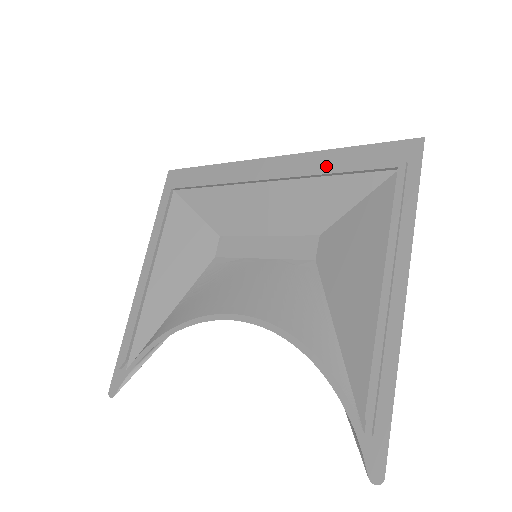
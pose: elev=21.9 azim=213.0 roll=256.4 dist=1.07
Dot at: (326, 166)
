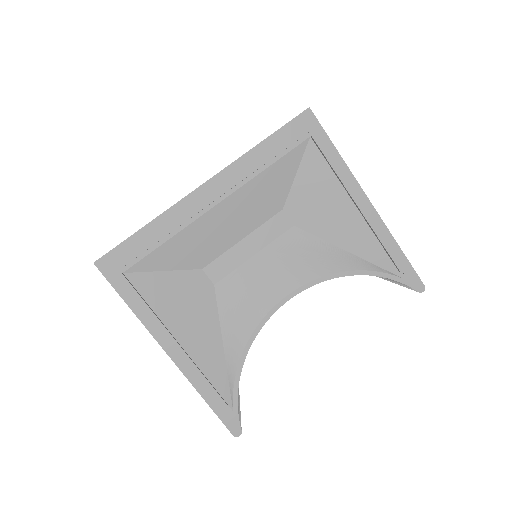
Dot at: (258, 163)
